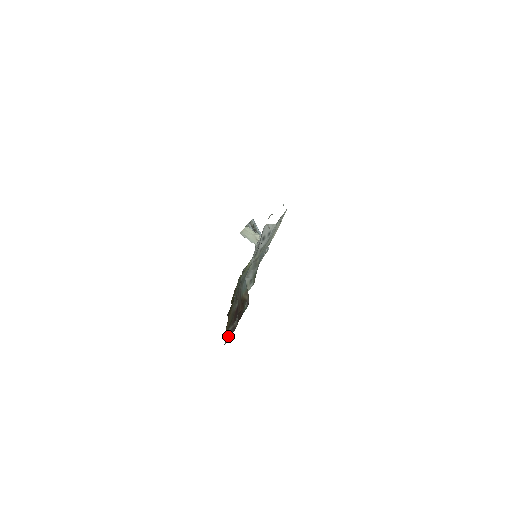
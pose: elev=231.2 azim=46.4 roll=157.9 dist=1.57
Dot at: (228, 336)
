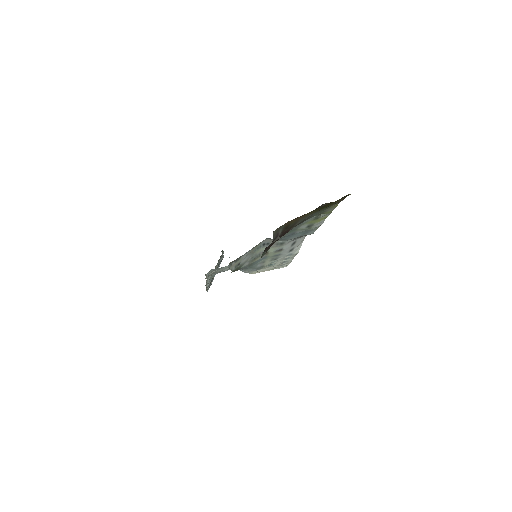
Dot at: (276, 232)
